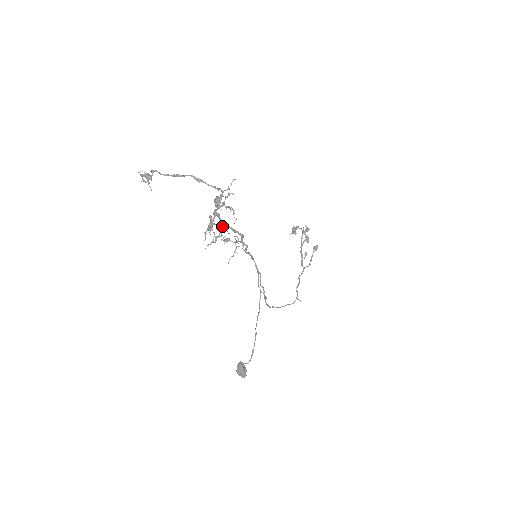
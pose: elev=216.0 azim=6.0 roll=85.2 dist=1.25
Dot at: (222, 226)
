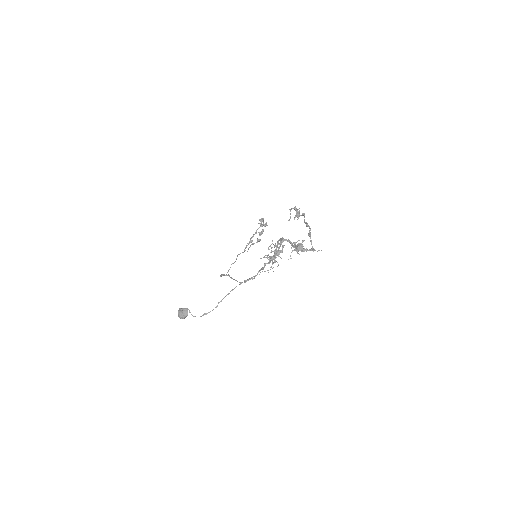
Dot at: (275, 245)
